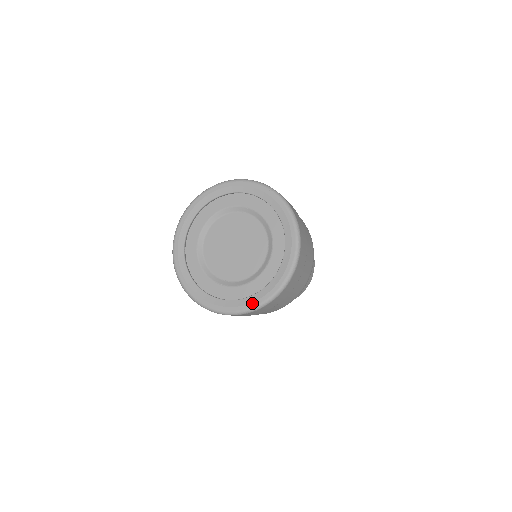
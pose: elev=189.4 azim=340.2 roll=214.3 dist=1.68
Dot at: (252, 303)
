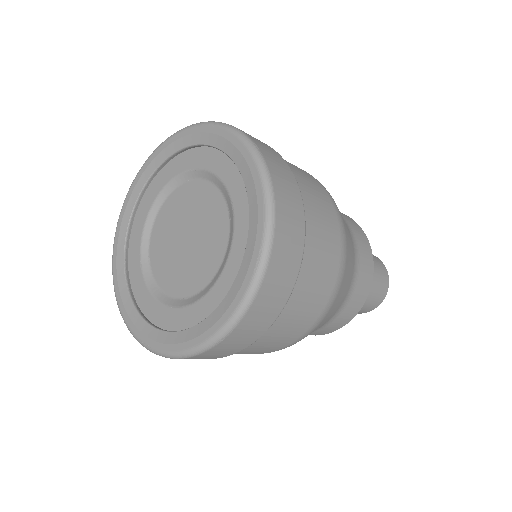
Dot at: (219, 320)
